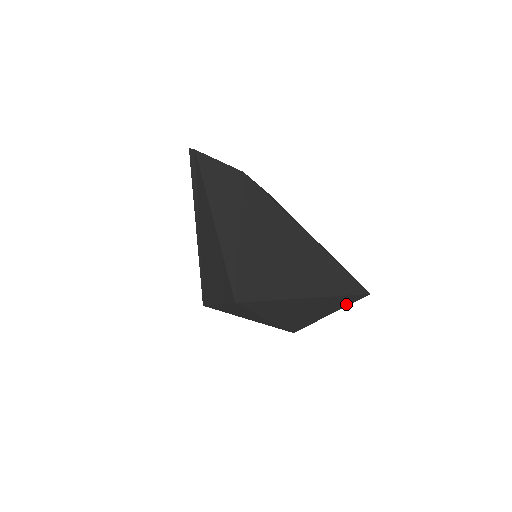
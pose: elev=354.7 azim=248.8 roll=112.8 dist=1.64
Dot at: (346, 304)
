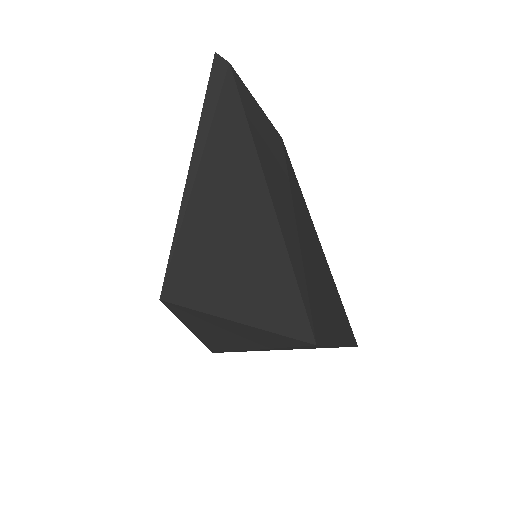
Dot at: occluded
